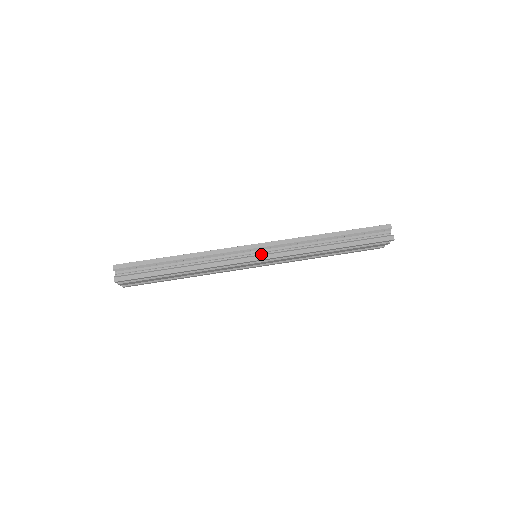
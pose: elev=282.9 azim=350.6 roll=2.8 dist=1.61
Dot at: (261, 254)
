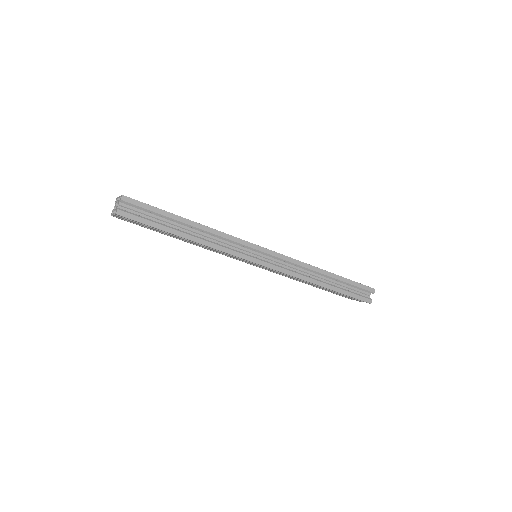
Dot at: (266, 260)
